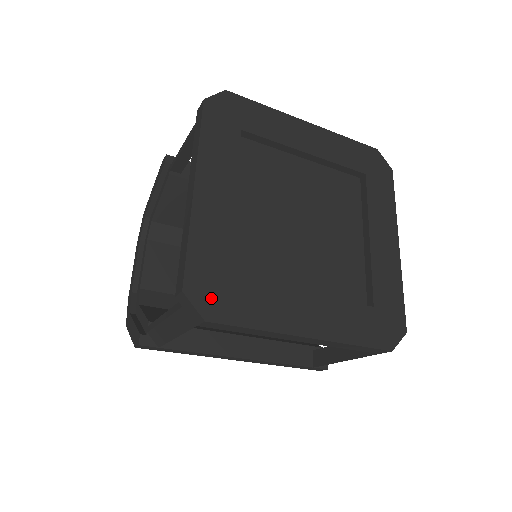
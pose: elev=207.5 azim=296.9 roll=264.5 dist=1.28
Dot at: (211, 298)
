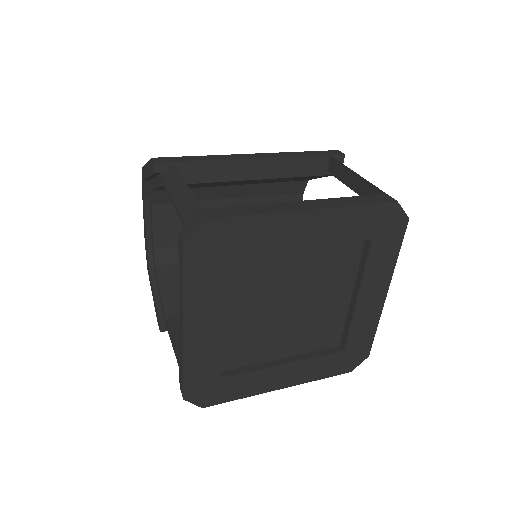
Dot at: (206, 395)
